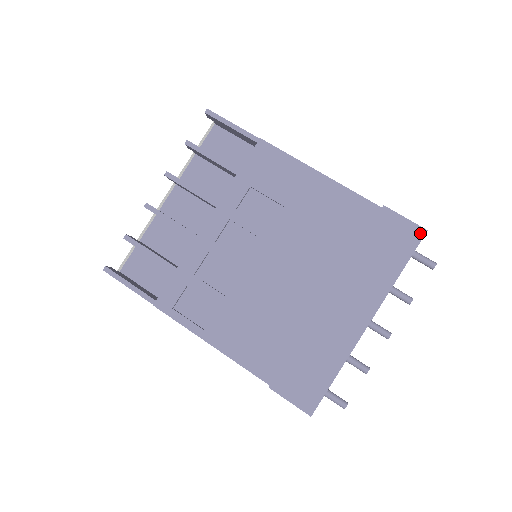
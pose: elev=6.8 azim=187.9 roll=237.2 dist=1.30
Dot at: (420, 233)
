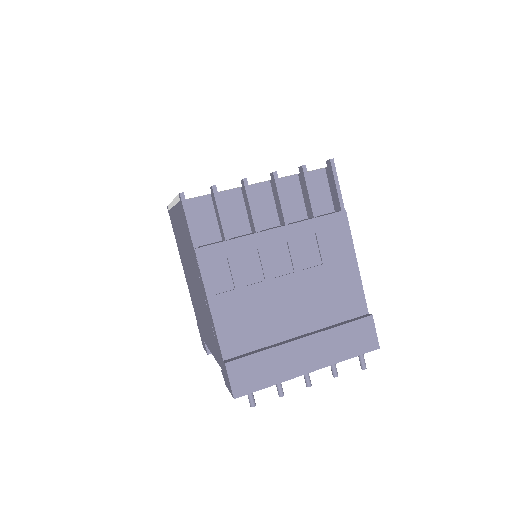
Dot at: (375, 346)
